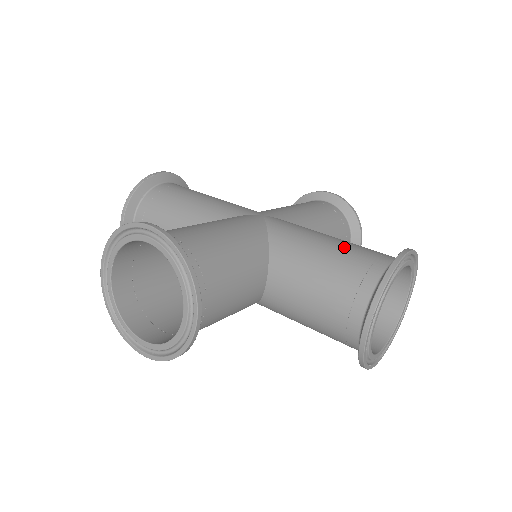
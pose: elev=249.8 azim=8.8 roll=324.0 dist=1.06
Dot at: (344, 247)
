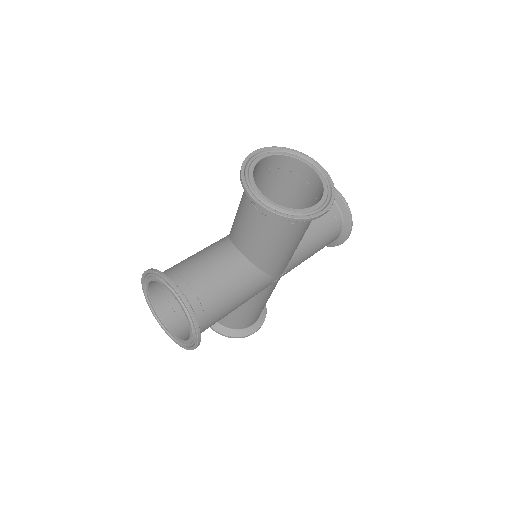
Dot at: occluded
